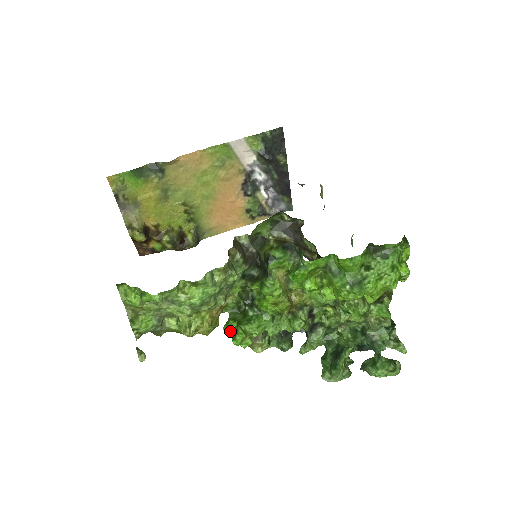
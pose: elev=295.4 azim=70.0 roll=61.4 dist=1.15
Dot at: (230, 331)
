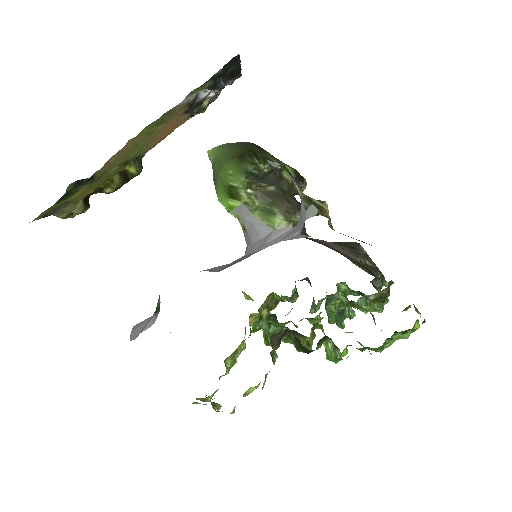
Dot at: occluded
